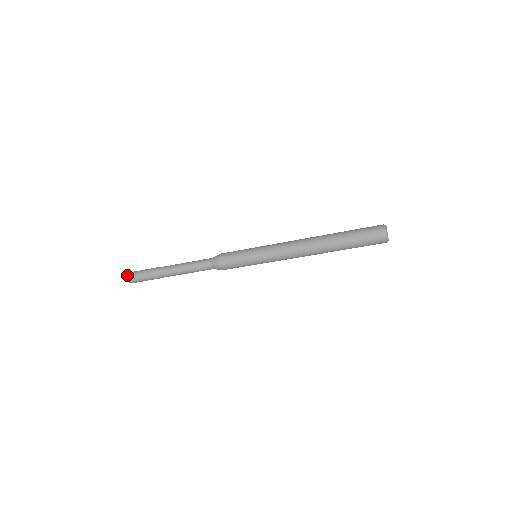
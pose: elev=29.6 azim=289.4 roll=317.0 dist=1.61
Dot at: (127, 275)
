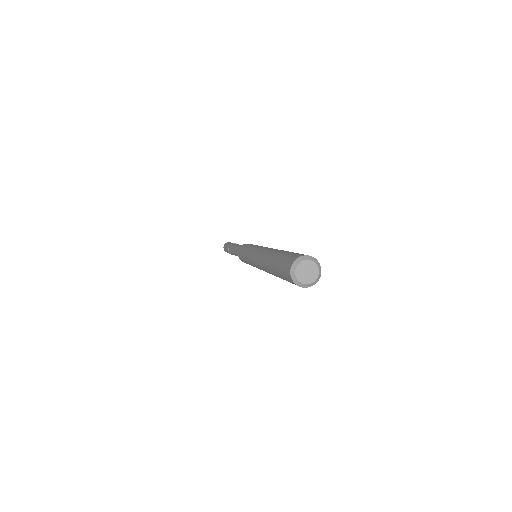
Dot at: (224, 250)
